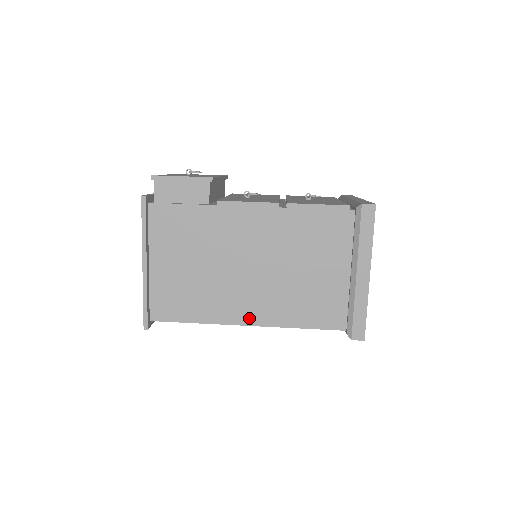
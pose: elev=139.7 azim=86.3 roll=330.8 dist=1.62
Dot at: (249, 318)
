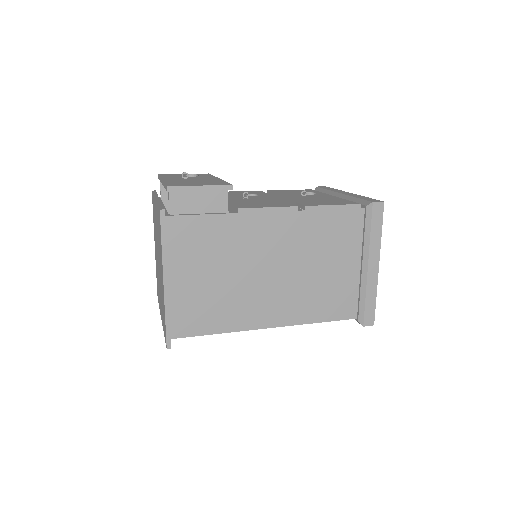
Dot at: (271, 321)
